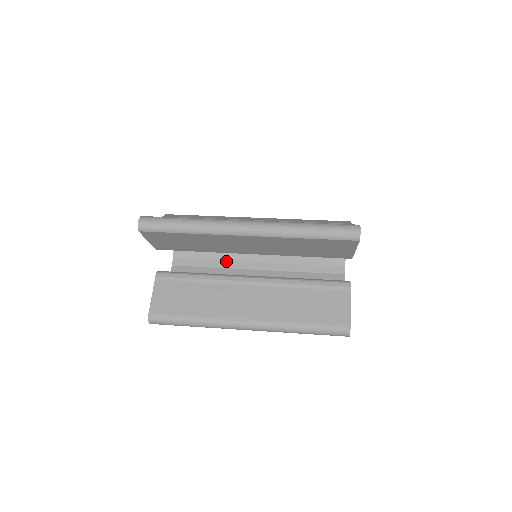
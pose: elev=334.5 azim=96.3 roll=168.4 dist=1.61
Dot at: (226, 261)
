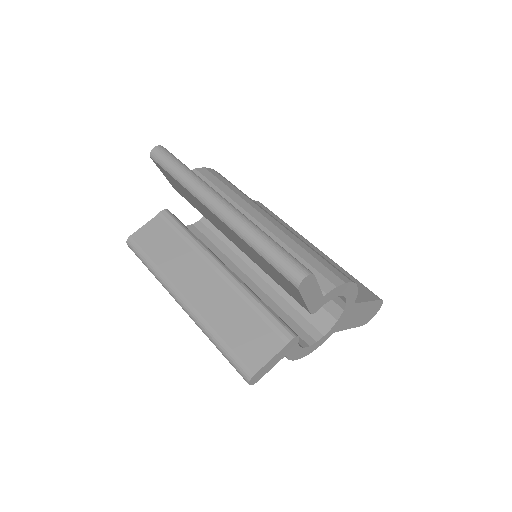
Dot at: occluded
